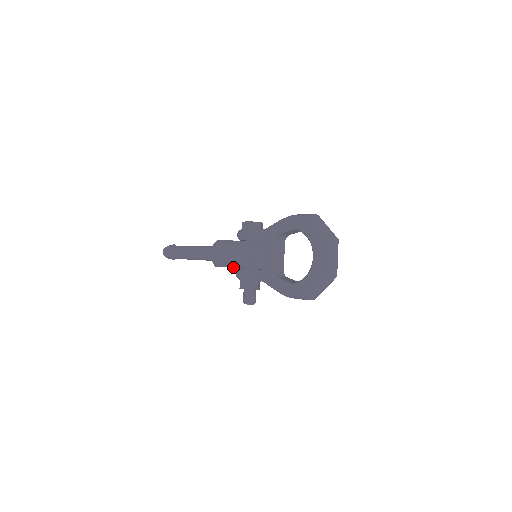
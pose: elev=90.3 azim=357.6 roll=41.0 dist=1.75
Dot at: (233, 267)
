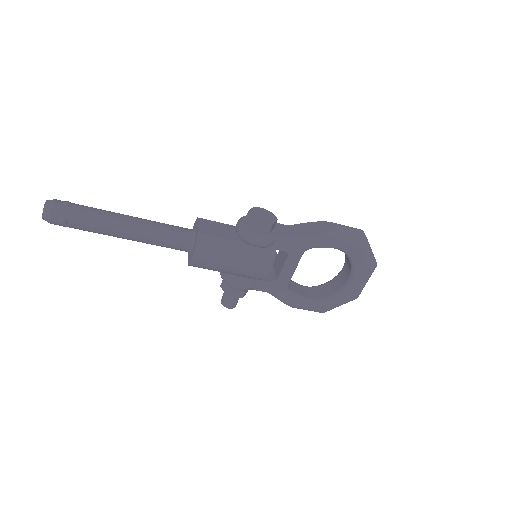
Dot at: occluded
